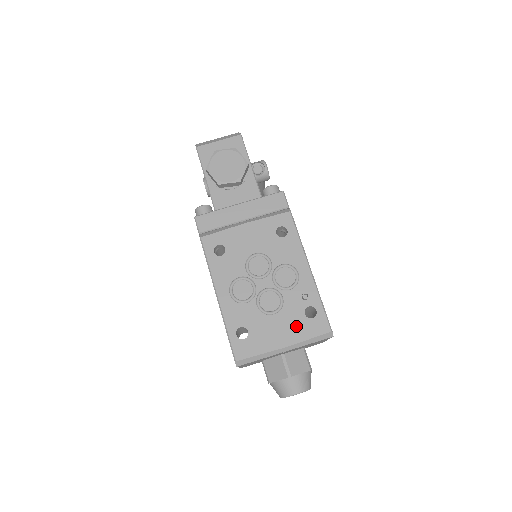
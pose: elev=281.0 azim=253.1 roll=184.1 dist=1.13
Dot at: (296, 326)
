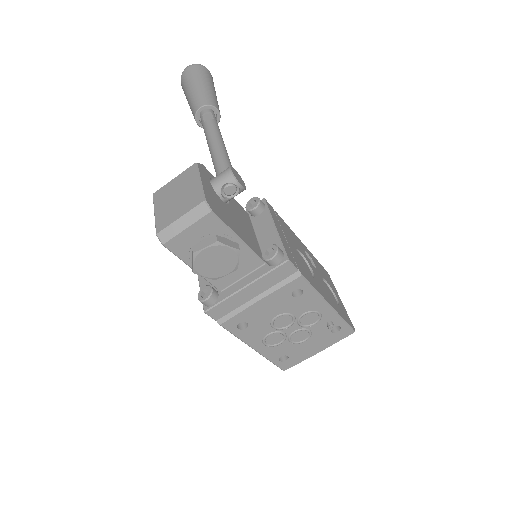
Dot at: (325, 340)
